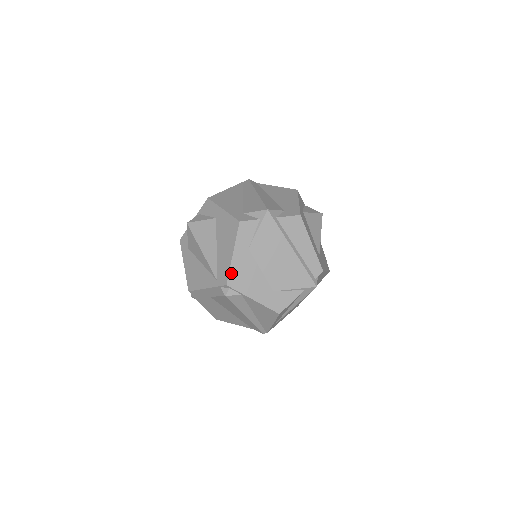
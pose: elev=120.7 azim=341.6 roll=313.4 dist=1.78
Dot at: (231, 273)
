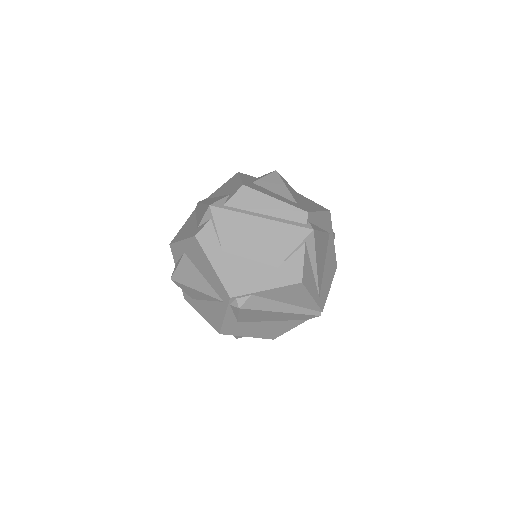
Dot at: (225, 284)
